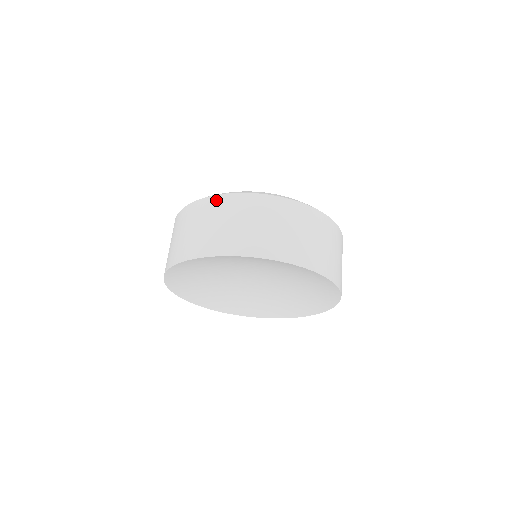
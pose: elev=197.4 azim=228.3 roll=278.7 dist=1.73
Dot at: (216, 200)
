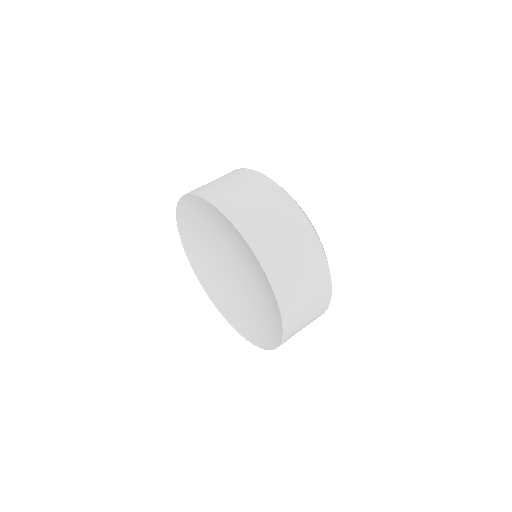
Dot at: occluded
